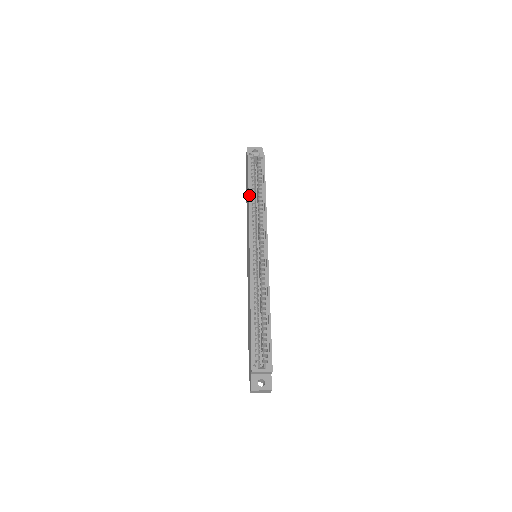
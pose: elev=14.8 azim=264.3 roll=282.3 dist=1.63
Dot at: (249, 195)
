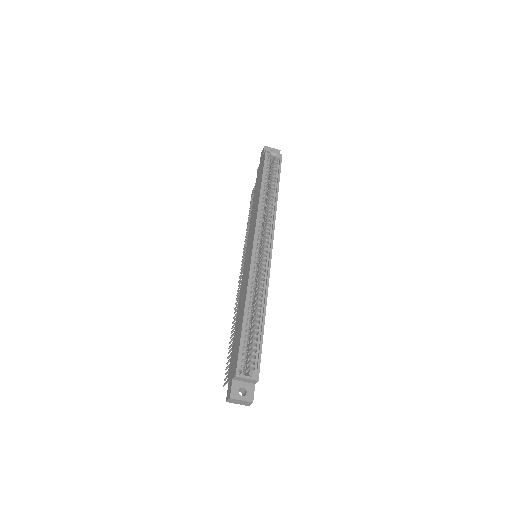
Dot at: (261, 191)
